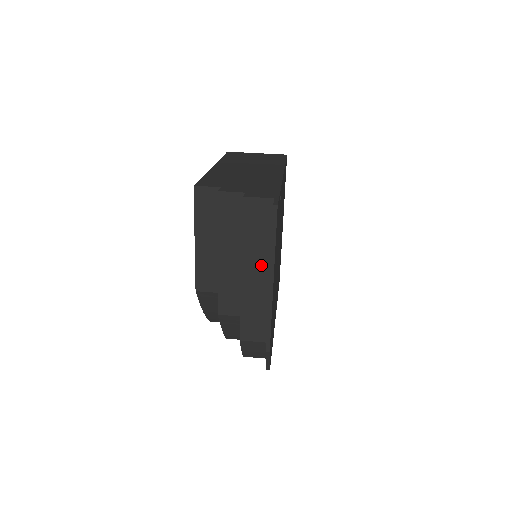
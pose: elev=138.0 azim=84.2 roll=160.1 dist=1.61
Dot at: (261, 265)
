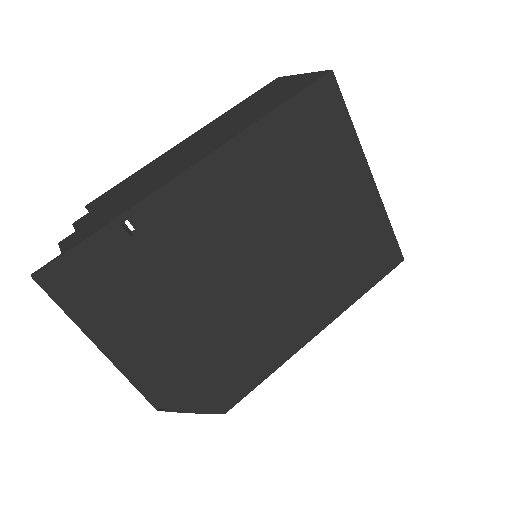
Dot at: occluded
